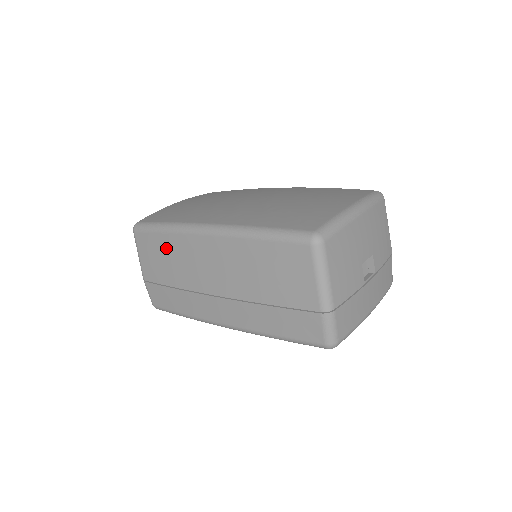
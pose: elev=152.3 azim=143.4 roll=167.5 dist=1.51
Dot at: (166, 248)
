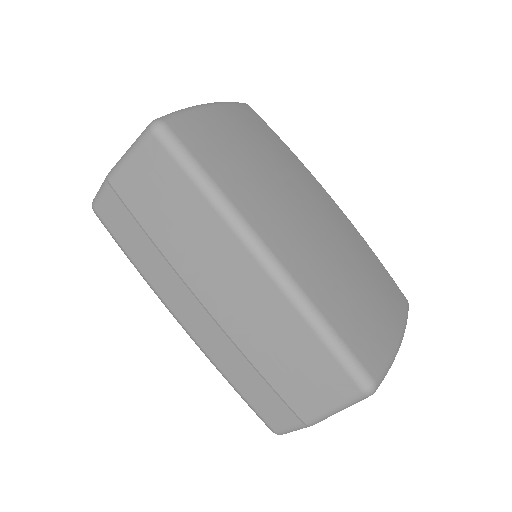
Dot at: (186, 206)
